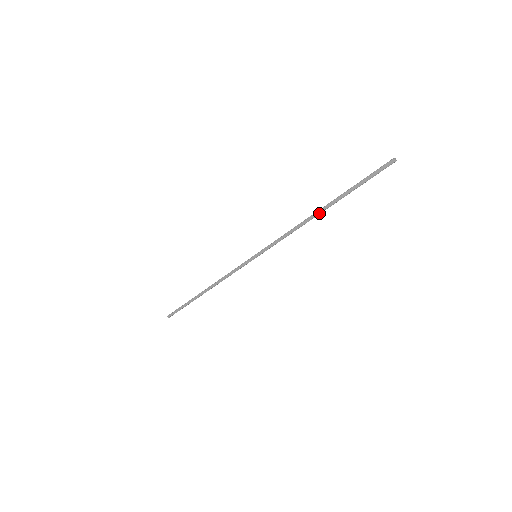
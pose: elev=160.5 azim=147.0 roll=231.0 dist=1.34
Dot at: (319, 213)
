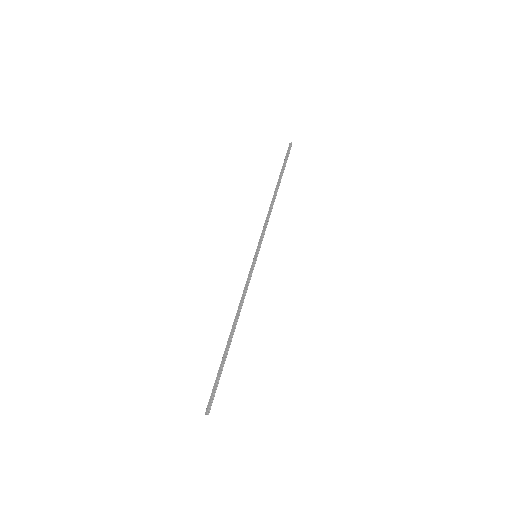
Dot at: (275, 192)
